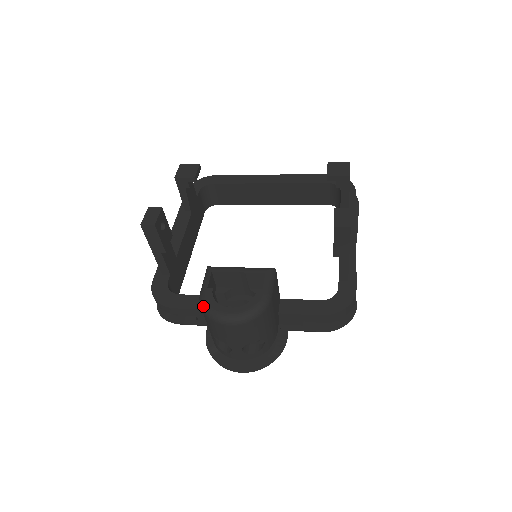
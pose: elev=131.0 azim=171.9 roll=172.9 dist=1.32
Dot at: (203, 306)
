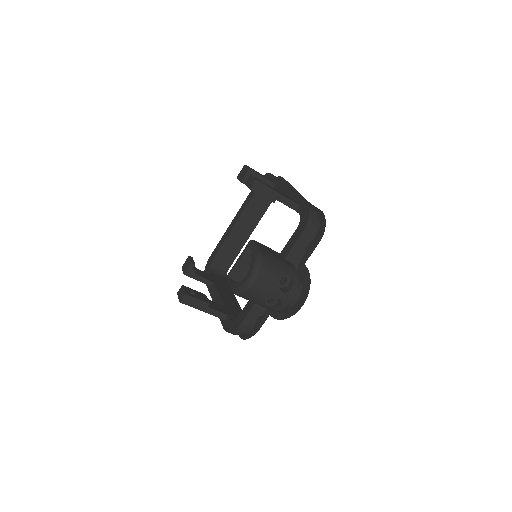
Dot at: (236, 292)
